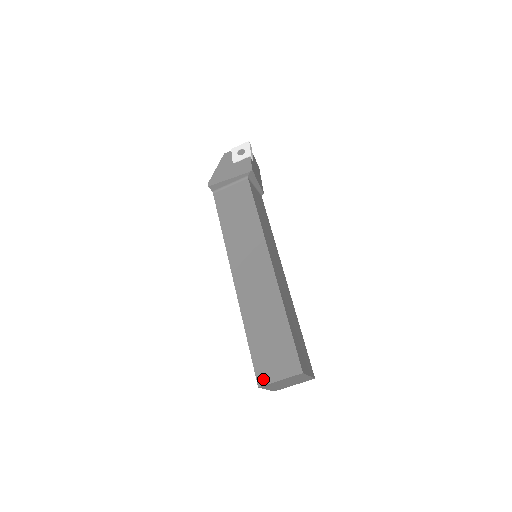
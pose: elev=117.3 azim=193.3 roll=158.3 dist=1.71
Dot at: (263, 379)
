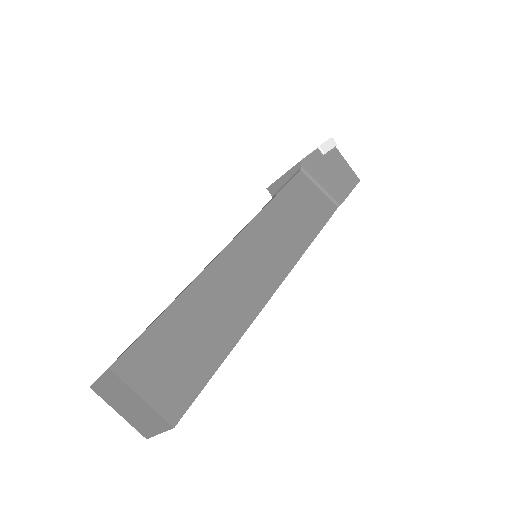
Dot at: occluded
